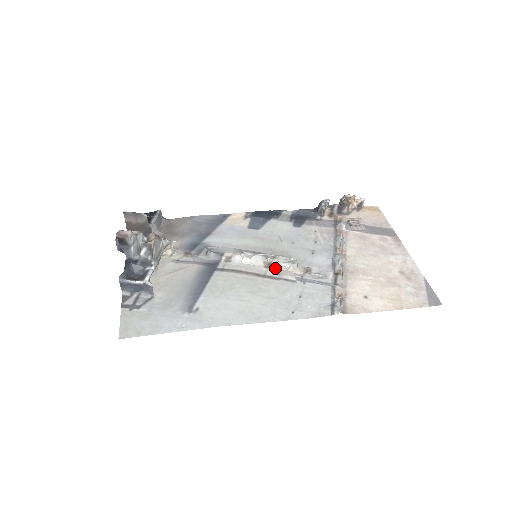
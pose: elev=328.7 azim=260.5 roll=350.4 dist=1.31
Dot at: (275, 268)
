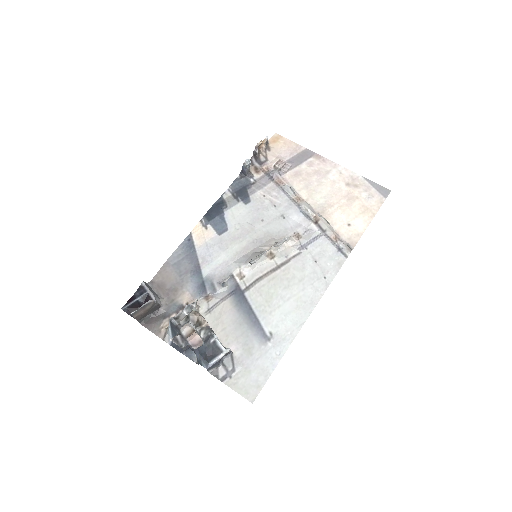
Dot at: (277, 254)
